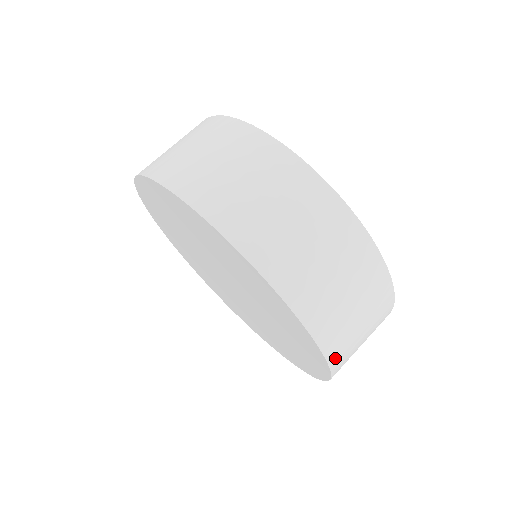
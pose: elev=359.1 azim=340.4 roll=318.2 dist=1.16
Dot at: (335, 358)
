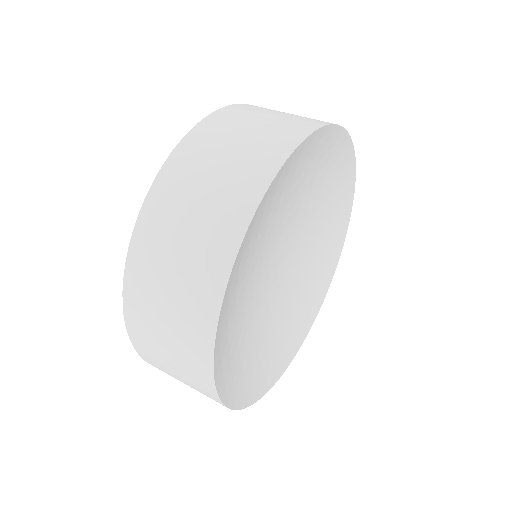
Dot at: occluded
